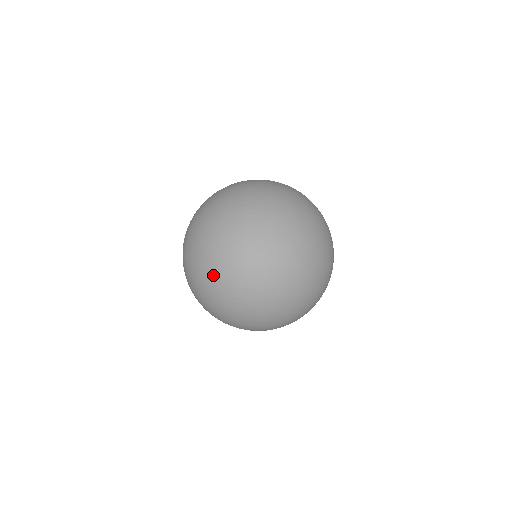
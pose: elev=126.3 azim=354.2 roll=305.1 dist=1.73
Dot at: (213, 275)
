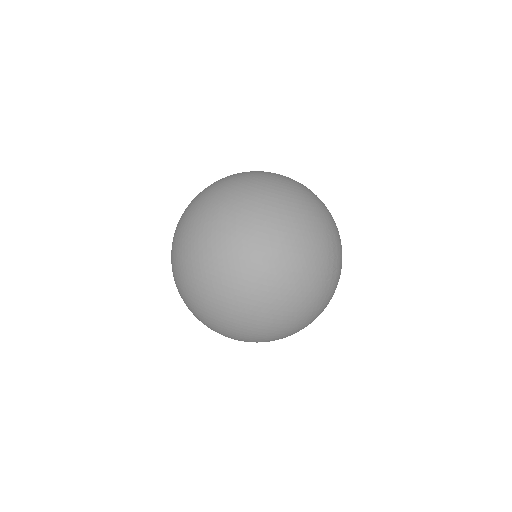
Dot at: occluded
